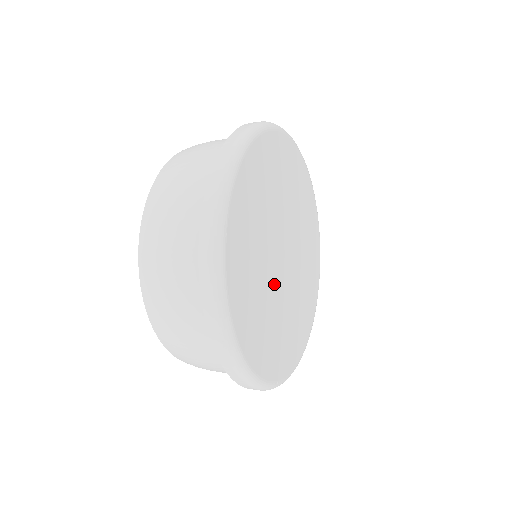
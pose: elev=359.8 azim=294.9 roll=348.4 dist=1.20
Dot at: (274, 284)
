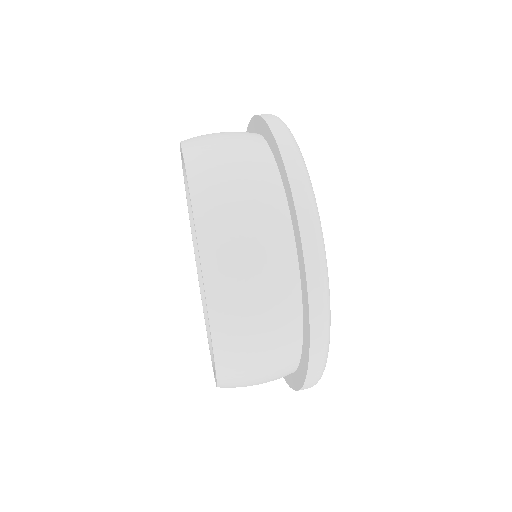
Dot at: occluded
